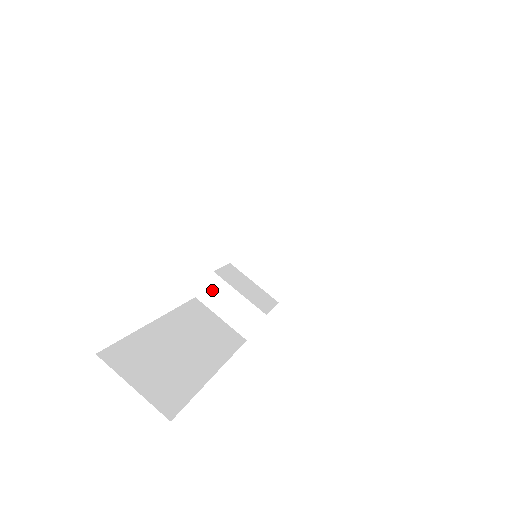
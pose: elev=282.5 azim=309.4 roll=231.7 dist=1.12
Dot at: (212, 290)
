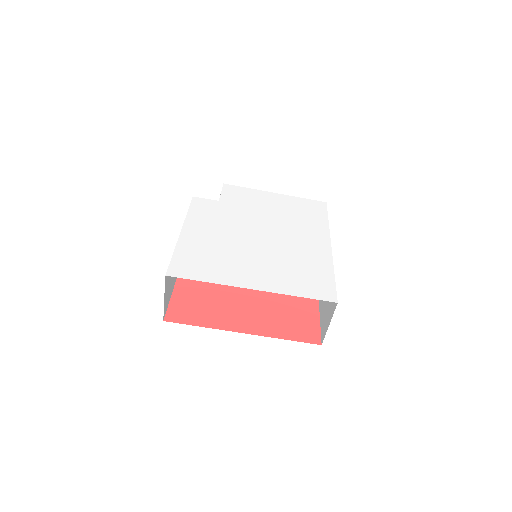
Dot at: occluded
